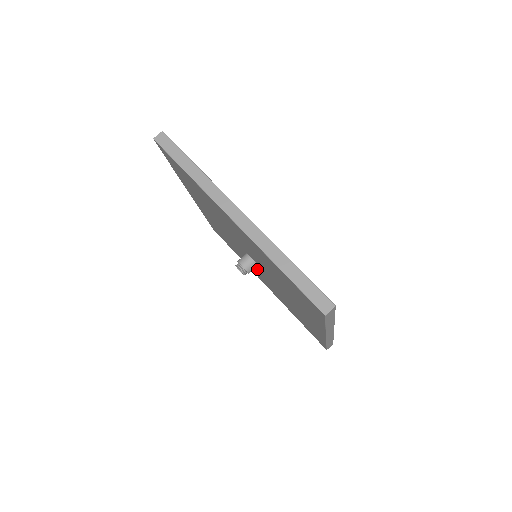
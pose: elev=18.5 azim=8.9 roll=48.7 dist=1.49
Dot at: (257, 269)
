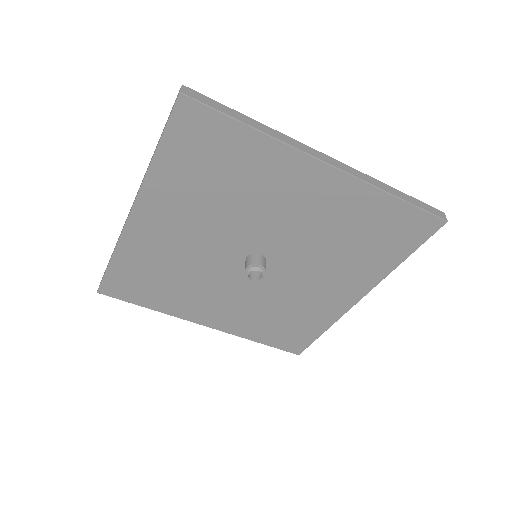
Dot at: (236, 285)
